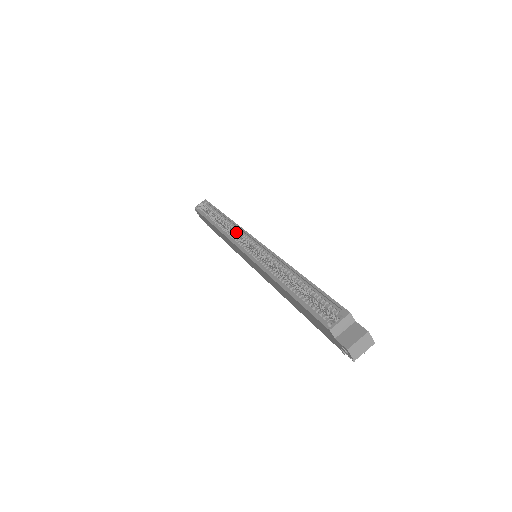
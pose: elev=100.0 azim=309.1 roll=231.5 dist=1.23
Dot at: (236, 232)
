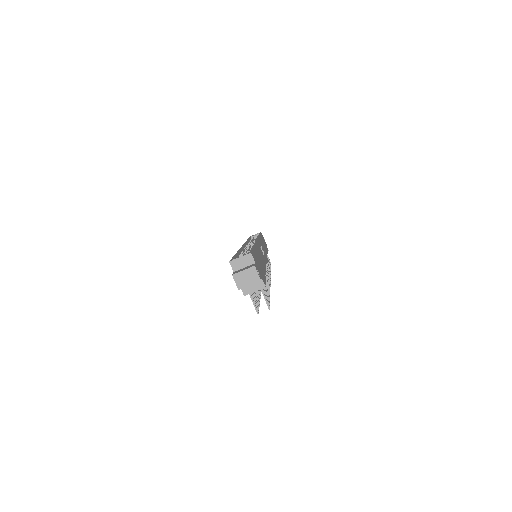
Dot at: occluded
